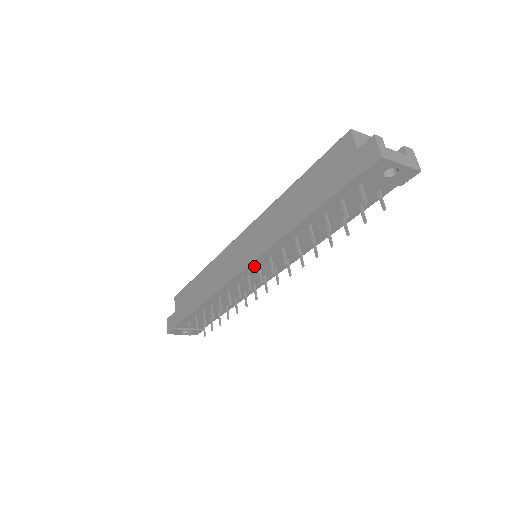
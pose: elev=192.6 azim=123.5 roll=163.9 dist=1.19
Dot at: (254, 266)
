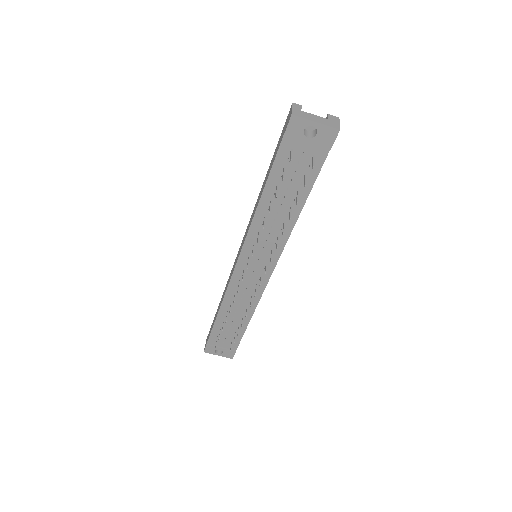
Dot at: (245, 257)
